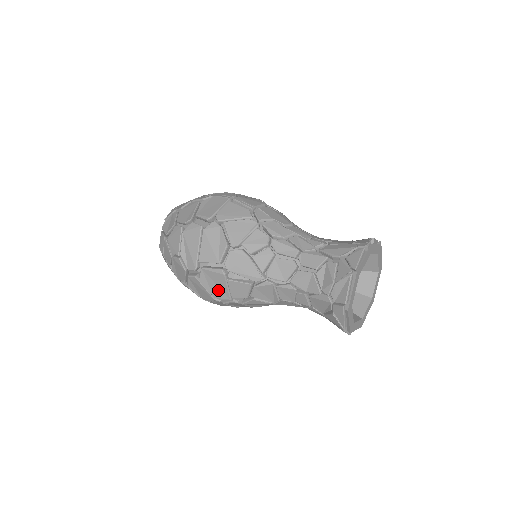
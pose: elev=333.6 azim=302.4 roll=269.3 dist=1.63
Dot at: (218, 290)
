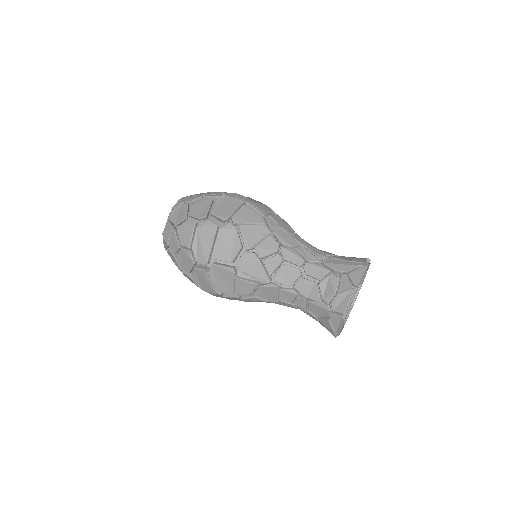
Dot at: (223, 285)
